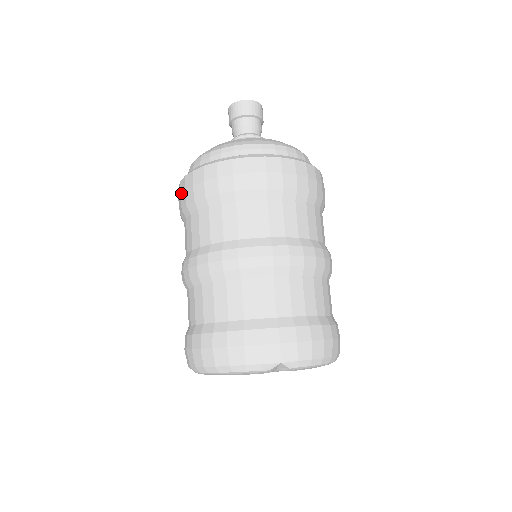
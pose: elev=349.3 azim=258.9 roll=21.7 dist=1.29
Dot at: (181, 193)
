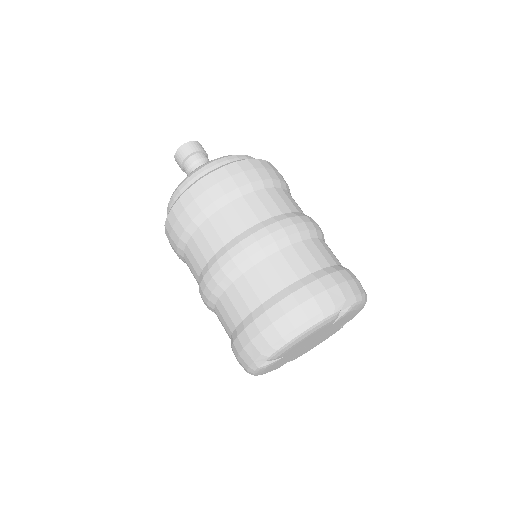
Dot at: (179, 215)
